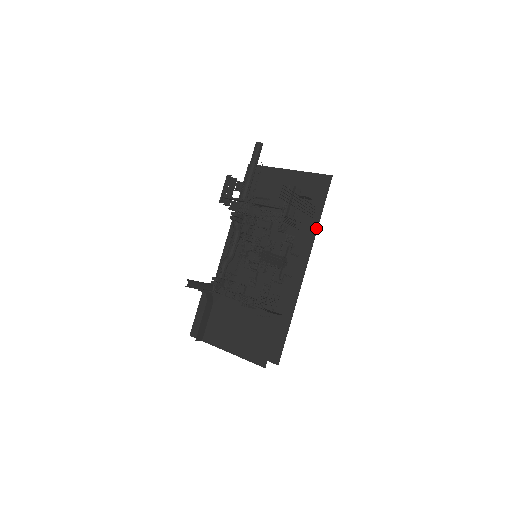
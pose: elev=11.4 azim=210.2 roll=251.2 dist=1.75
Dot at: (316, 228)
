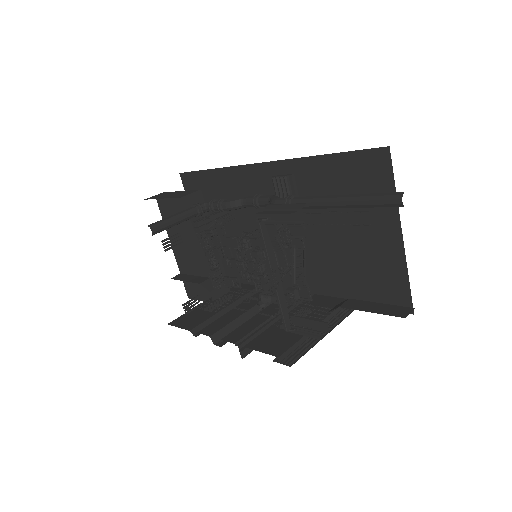
Dot at: occluded
